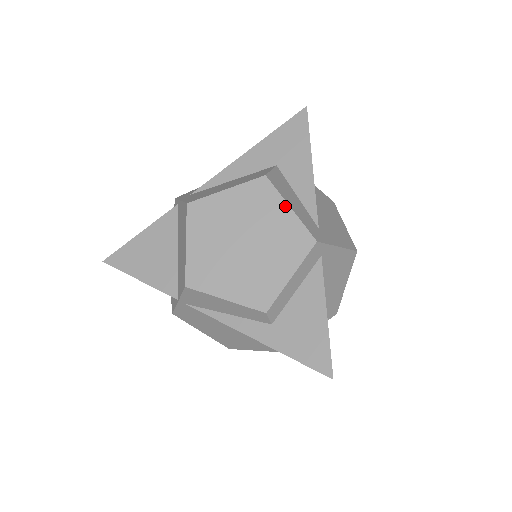
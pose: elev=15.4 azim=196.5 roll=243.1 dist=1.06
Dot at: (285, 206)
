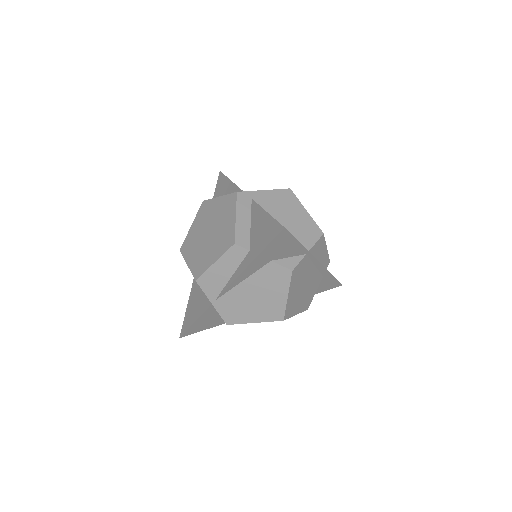
Dot at: (216, 199)
